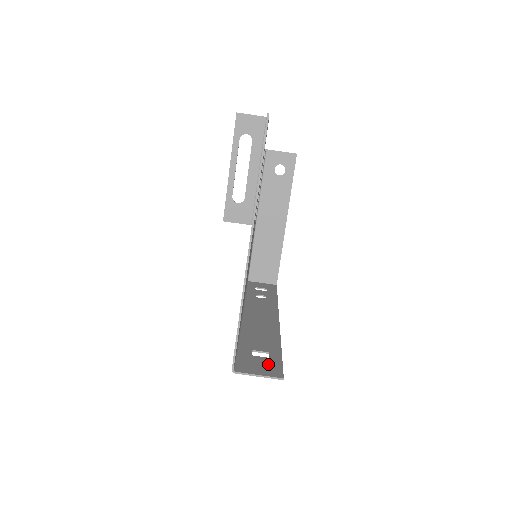
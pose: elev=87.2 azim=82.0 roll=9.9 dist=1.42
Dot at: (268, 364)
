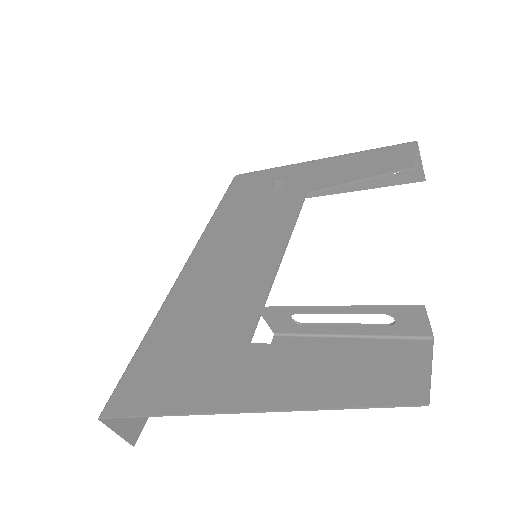
Dot at: occluded
